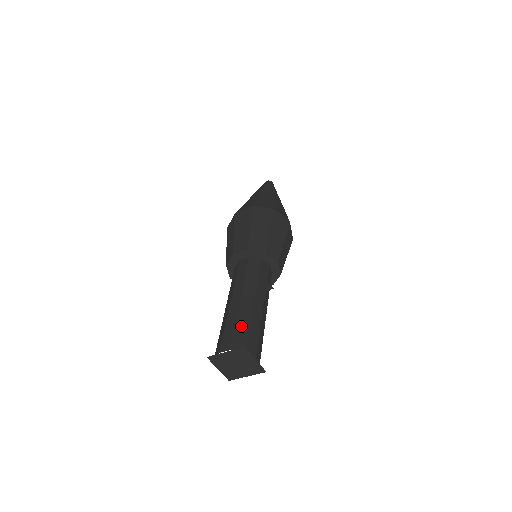
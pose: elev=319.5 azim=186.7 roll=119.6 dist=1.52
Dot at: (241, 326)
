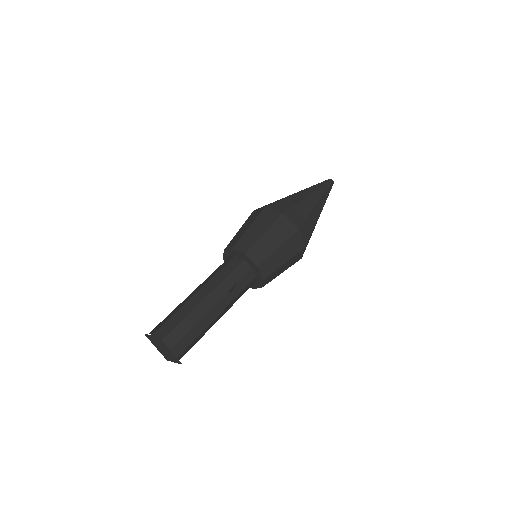
Dot at: (176, 317)
